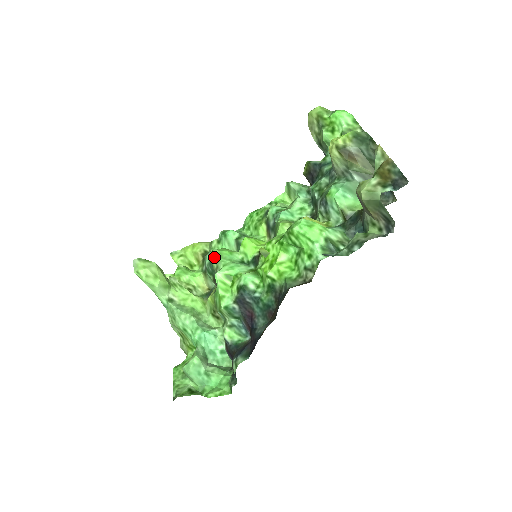
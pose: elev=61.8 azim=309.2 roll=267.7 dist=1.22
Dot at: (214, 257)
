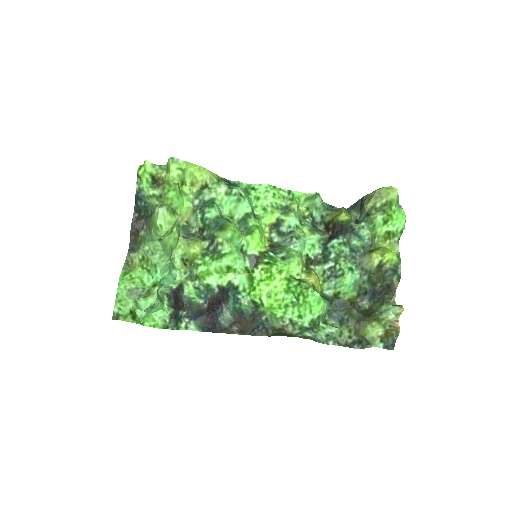
Dot at: (226, 236)
